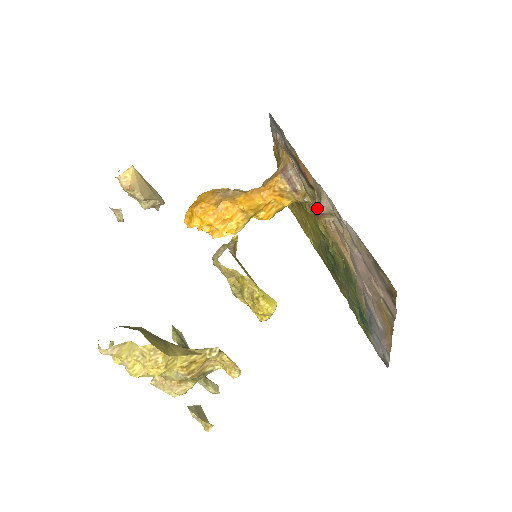
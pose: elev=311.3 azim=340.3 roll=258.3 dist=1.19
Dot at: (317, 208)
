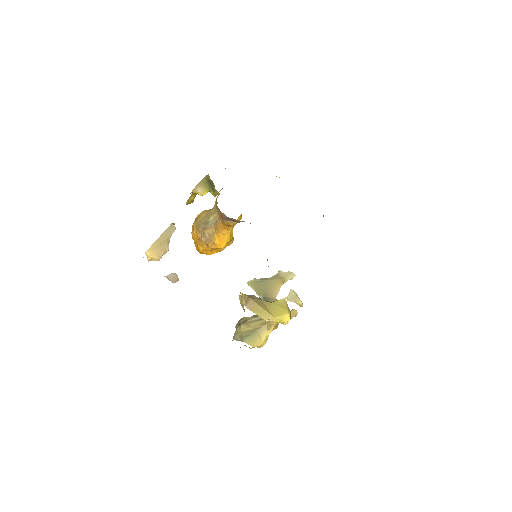
Dot at: occluded
